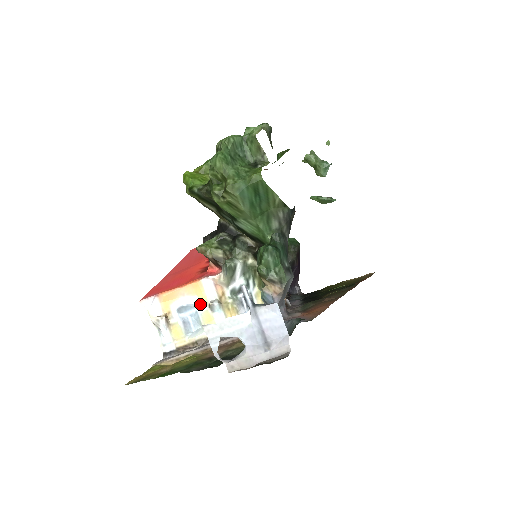
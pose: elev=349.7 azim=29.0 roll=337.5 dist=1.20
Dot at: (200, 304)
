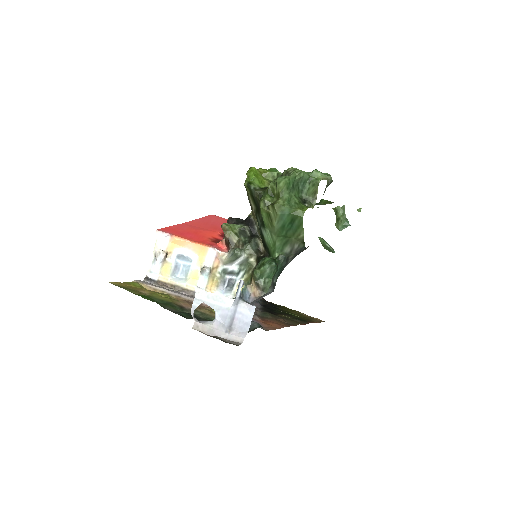
Dot at: (196, 262)
